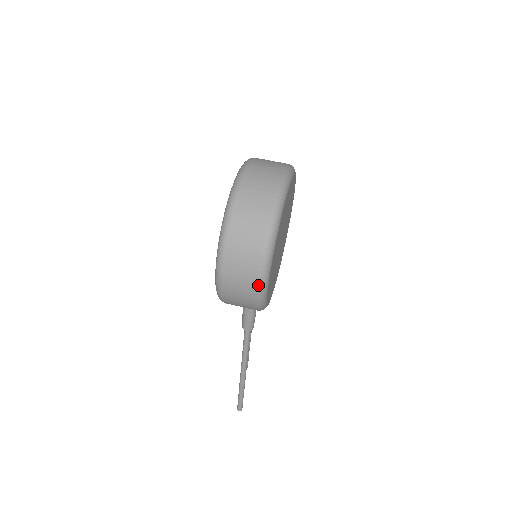
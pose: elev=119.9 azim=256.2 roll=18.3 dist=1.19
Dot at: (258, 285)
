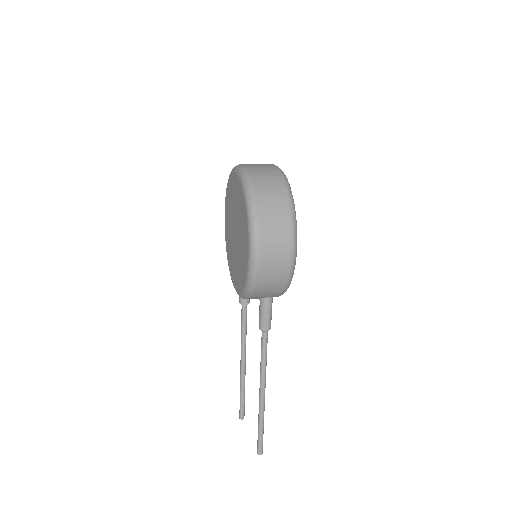
Dot at: (291, 248)
